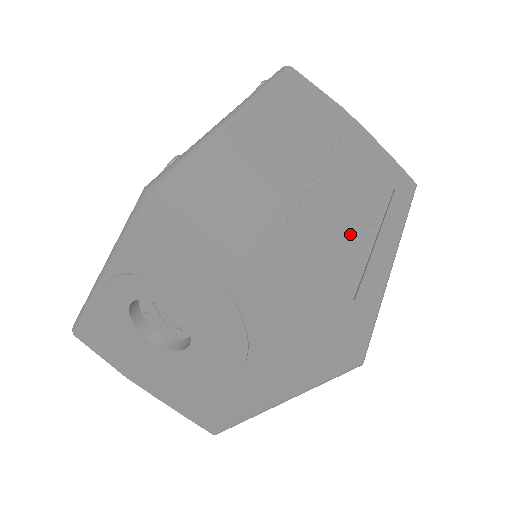
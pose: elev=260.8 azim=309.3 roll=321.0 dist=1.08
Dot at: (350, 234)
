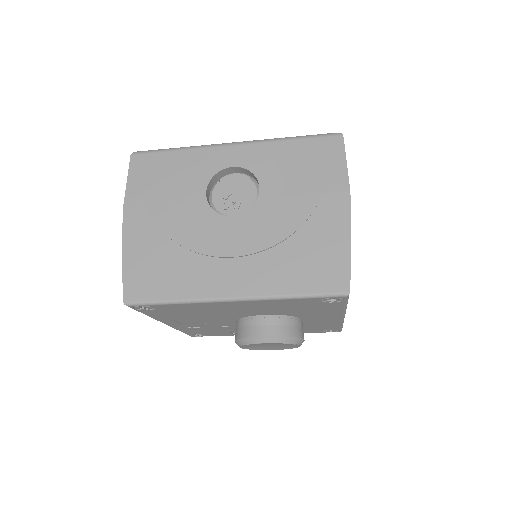
Dot at: occluded
